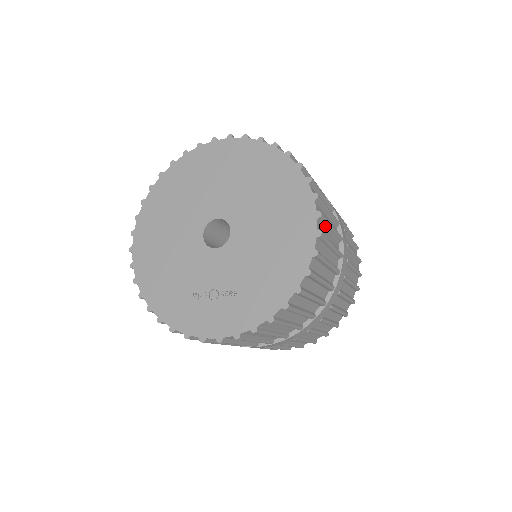
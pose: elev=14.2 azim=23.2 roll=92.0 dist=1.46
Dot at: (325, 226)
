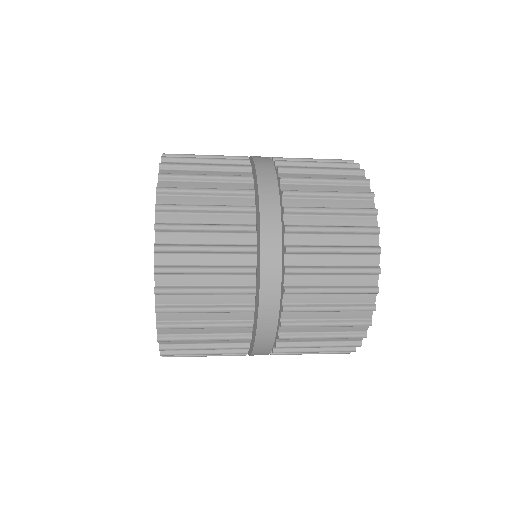
Dot at: (186, 252)
